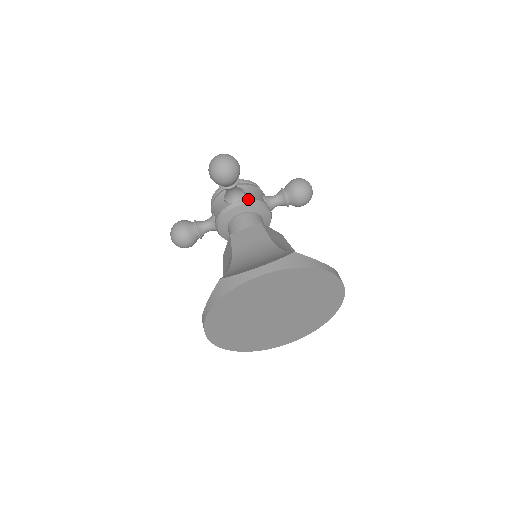
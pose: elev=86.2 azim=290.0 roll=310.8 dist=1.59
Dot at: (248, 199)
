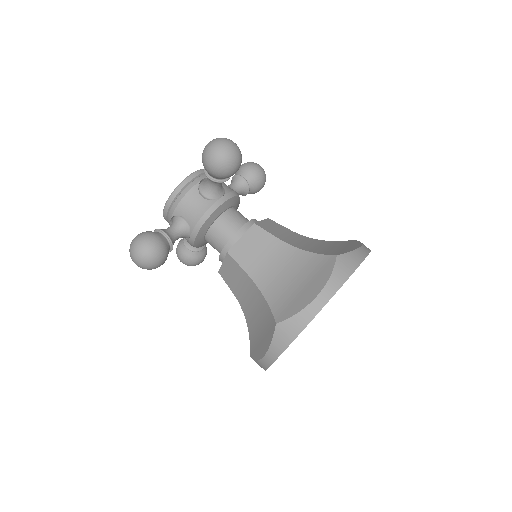
Dot at: (194, 227)
